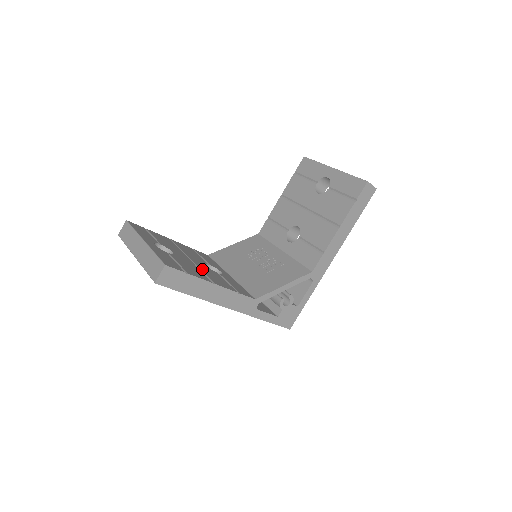
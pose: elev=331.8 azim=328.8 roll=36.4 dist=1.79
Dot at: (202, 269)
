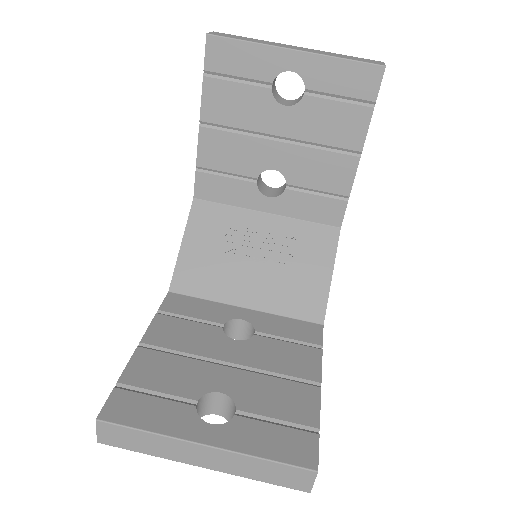
Dot at: (265, 367)
